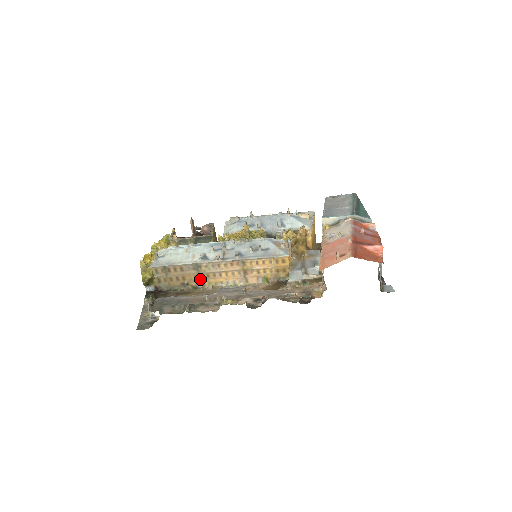
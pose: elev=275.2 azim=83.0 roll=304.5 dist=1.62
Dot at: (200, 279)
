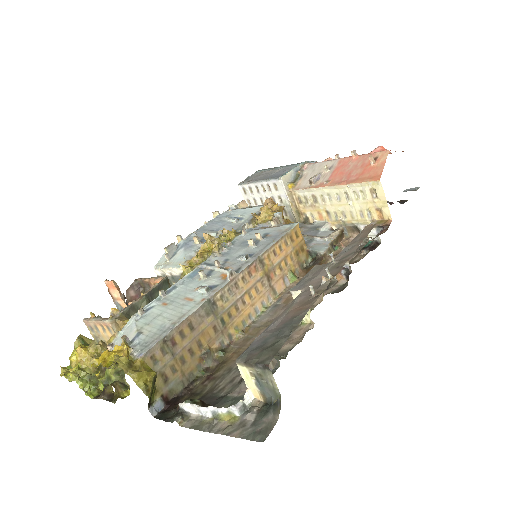
Dot at: (222, 329)
